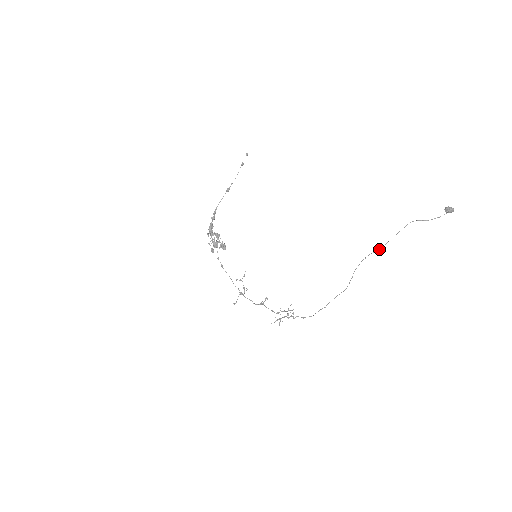
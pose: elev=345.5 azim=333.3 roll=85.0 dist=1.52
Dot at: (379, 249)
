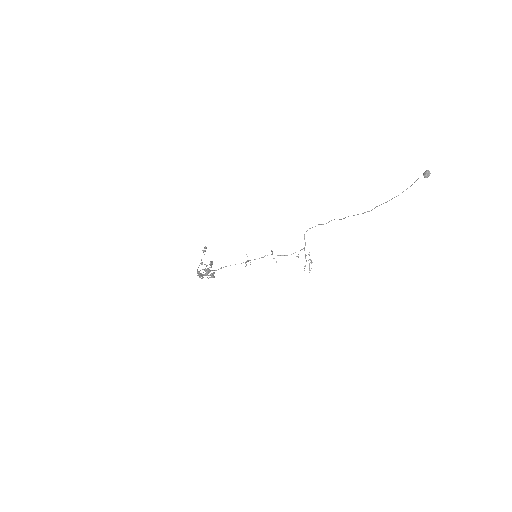
Dot at: occluded
